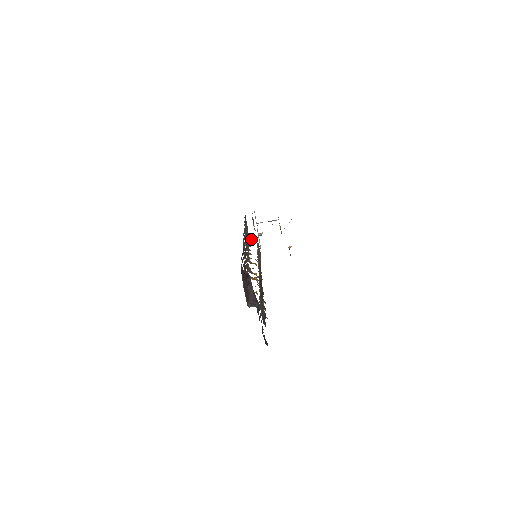
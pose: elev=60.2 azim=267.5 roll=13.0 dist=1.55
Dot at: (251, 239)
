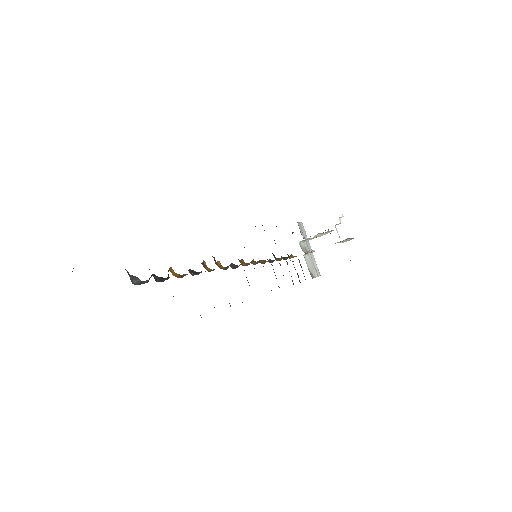
Dot at: occluded
